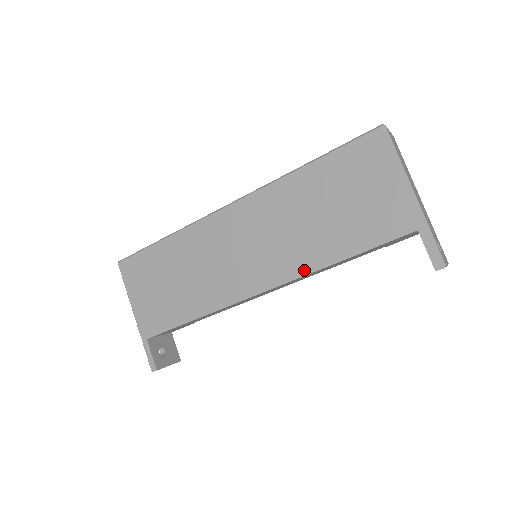
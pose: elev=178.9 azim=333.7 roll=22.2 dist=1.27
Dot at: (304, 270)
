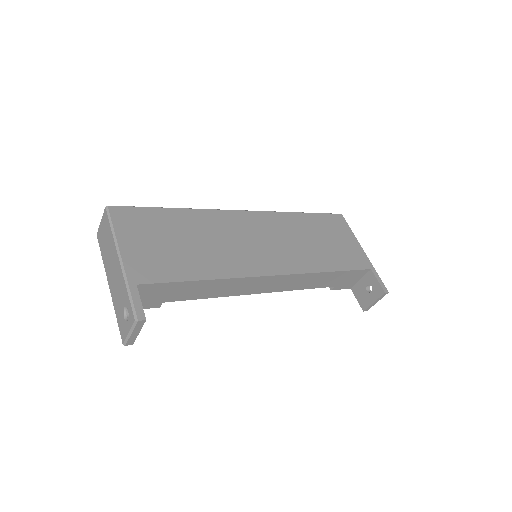
Dot at: (307, 269)
